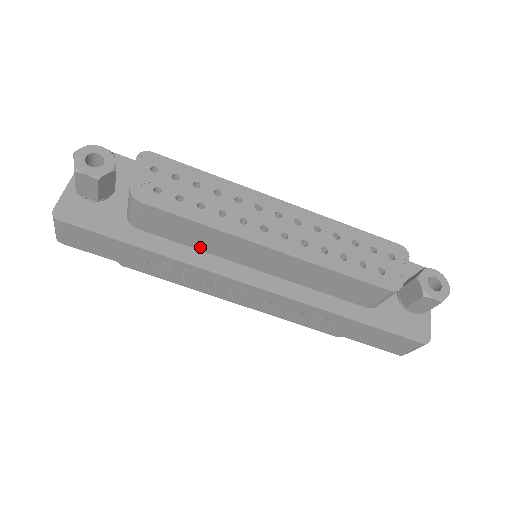
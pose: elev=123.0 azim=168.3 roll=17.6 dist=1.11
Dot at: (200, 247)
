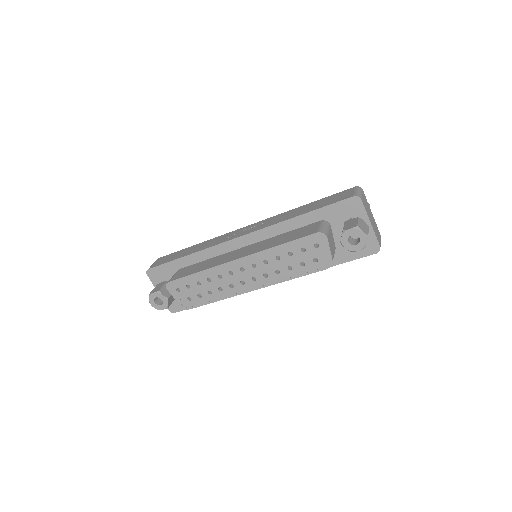
Dot at: occluded
